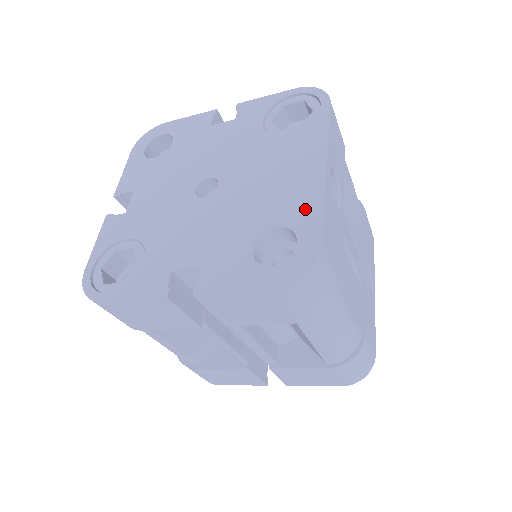
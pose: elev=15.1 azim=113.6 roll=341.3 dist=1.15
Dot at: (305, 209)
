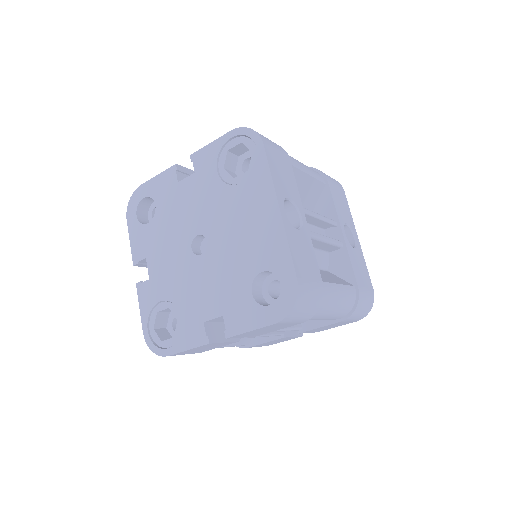
Dot at: (276, 253)
